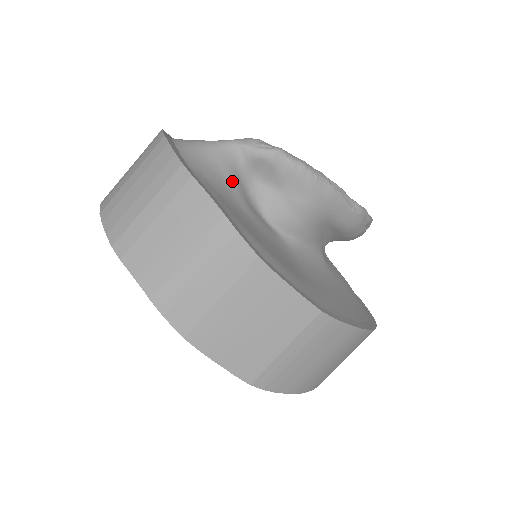
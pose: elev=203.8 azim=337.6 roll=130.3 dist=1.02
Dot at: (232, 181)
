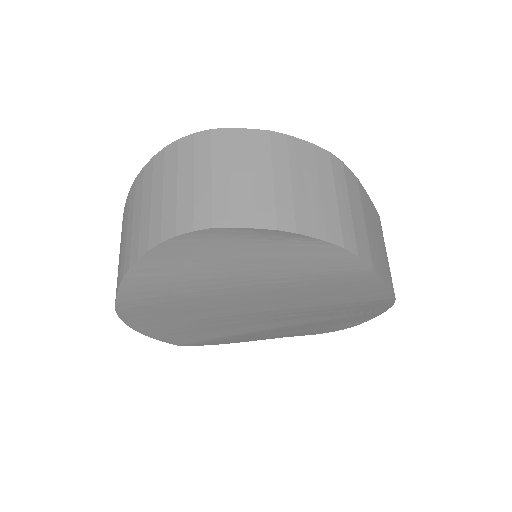
Dot at: occluded
